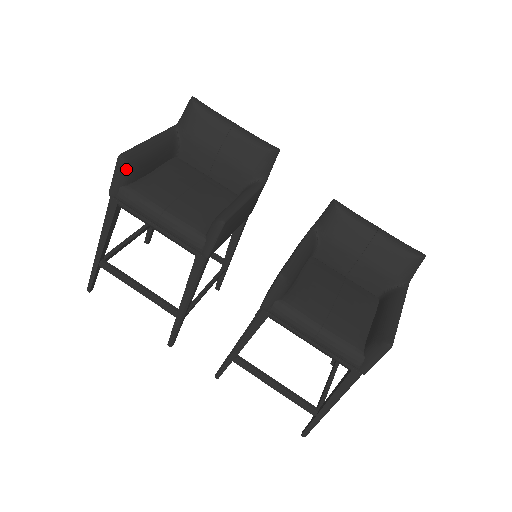
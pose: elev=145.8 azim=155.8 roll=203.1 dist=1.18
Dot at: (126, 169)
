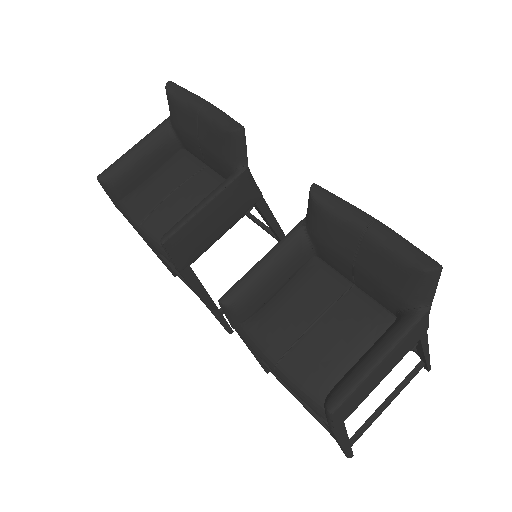
Dot at: (109, 187)
